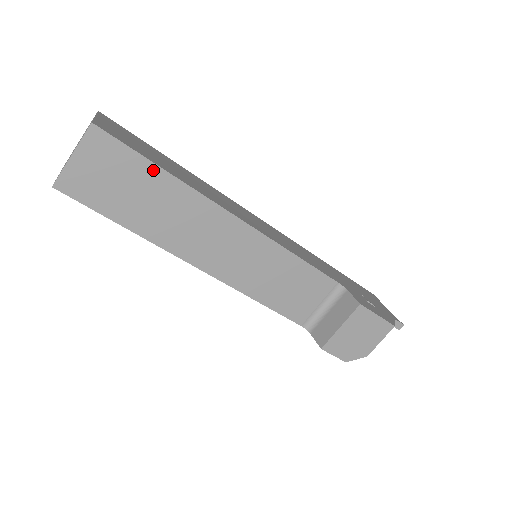
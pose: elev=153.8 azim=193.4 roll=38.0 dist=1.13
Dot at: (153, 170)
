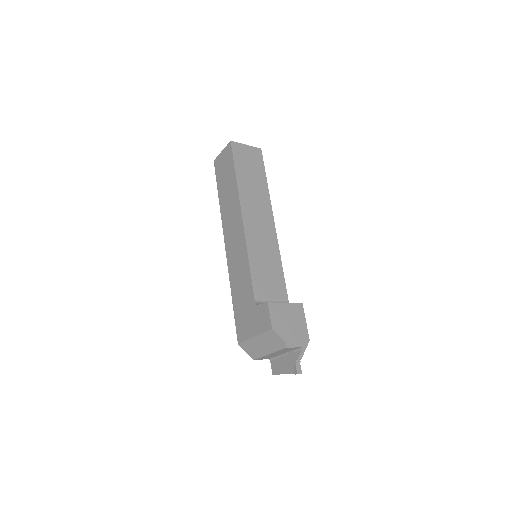
Dot at: (264, 177)
